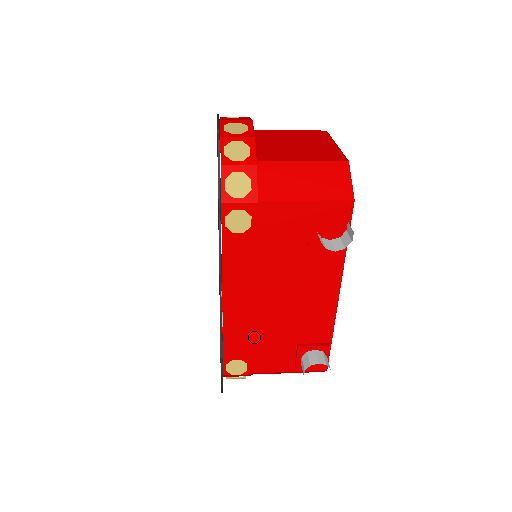
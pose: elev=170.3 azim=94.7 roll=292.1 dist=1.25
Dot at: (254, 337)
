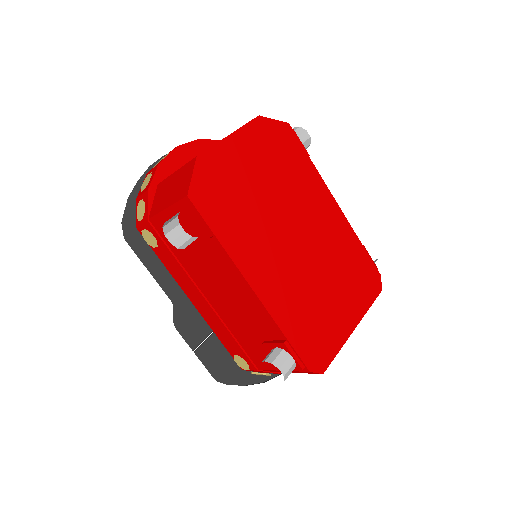
Dot at: (233, 334)
